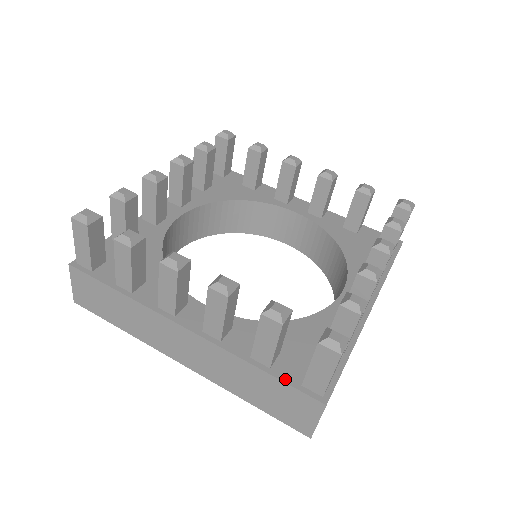
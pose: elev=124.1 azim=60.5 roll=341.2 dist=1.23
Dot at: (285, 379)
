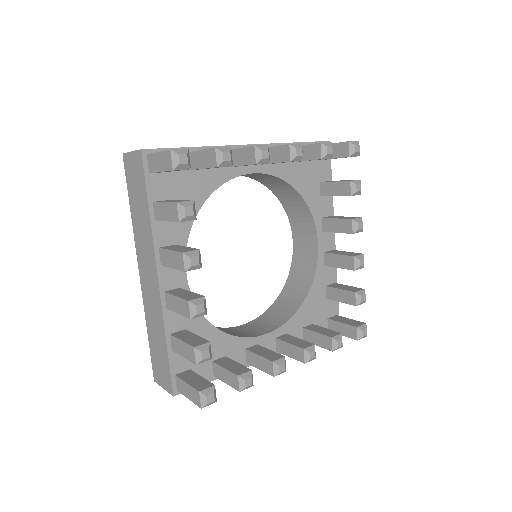
Dot at: (172, 364)
